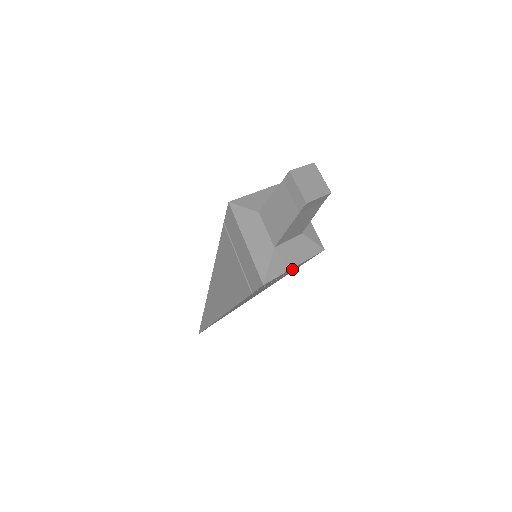
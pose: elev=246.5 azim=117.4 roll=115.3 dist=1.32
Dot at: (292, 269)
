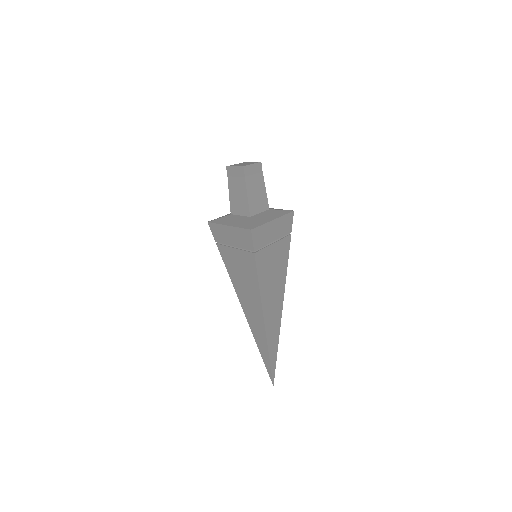
Dot at: (277, 230)
